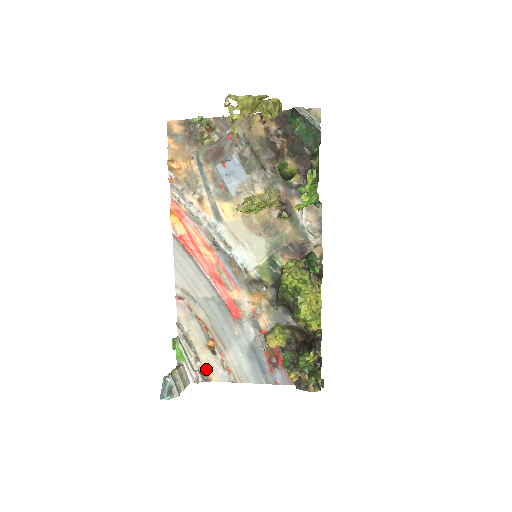
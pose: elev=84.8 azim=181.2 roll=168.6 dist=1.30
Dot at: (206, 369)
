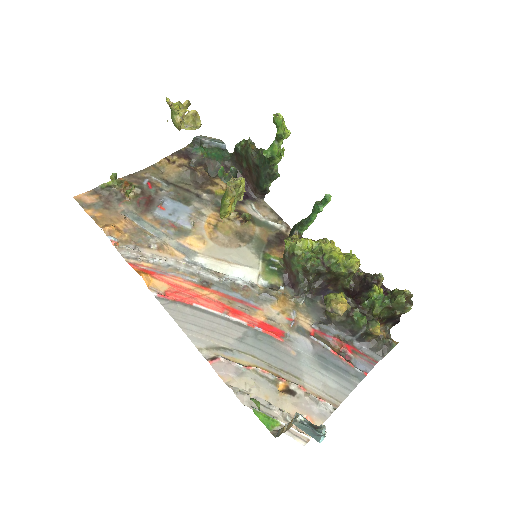
Dot at: occluded
